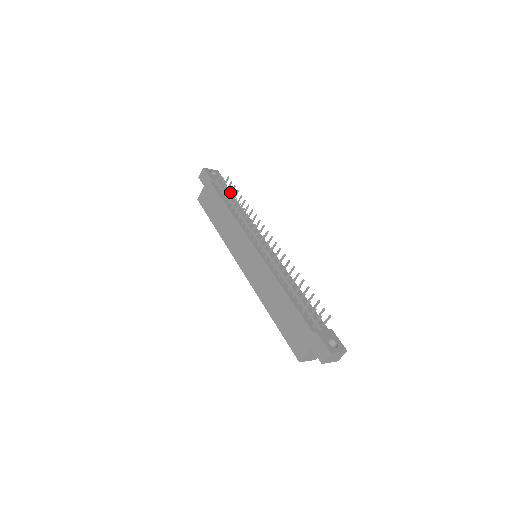
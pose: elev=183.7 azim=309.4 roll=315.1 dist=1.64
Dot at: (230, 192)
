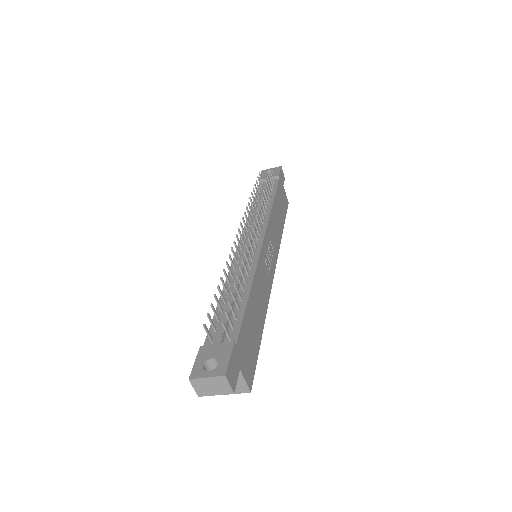
Dot at: (276, 186)
